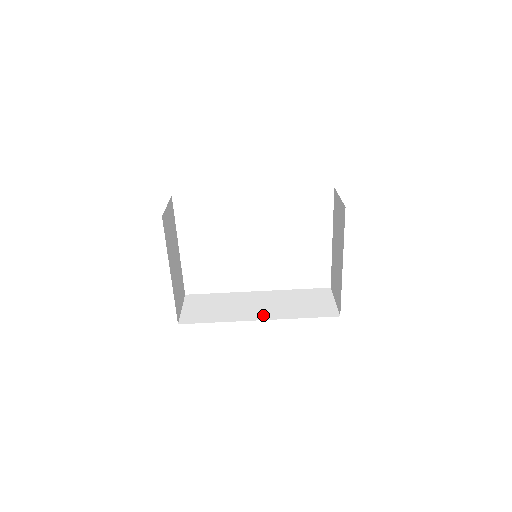
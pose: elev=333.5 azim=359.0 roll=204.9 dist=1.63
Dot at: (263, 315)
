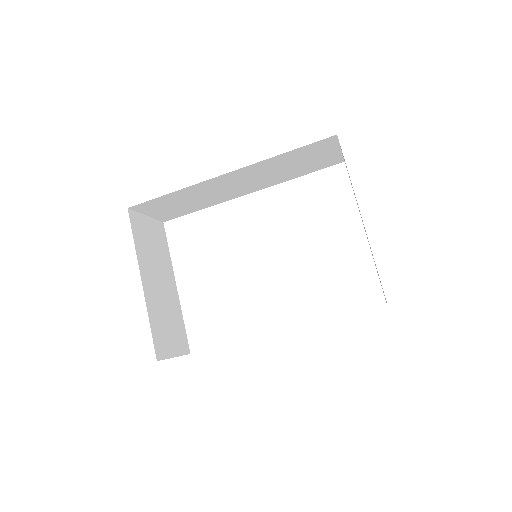
Dot at: occluded
